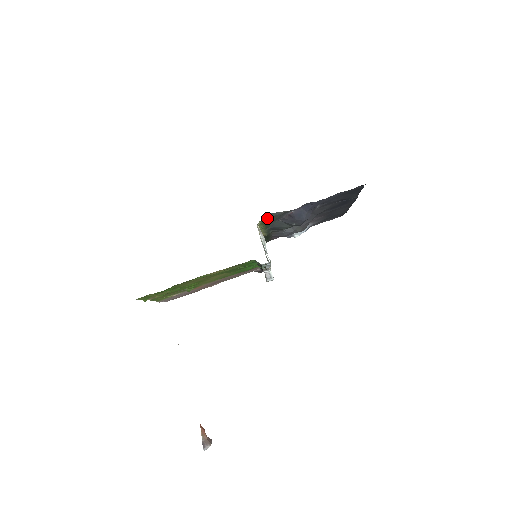
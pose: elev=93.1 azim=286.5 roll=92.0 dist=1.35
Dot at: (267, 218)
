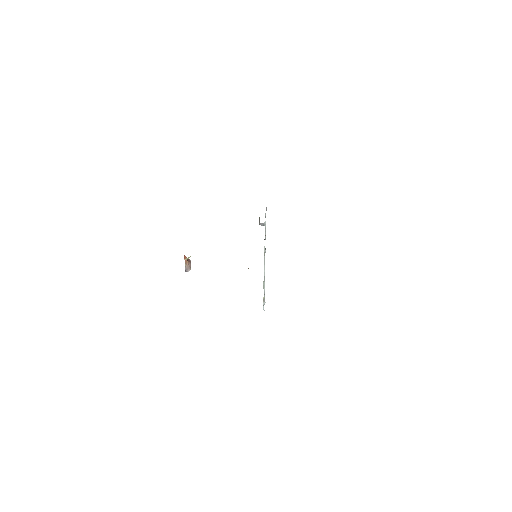
Dot at: occluded
